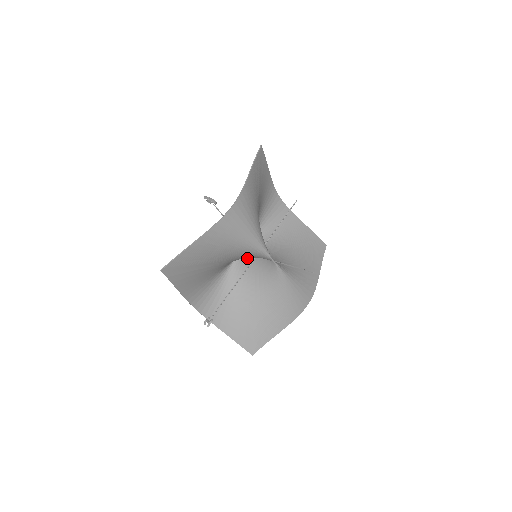
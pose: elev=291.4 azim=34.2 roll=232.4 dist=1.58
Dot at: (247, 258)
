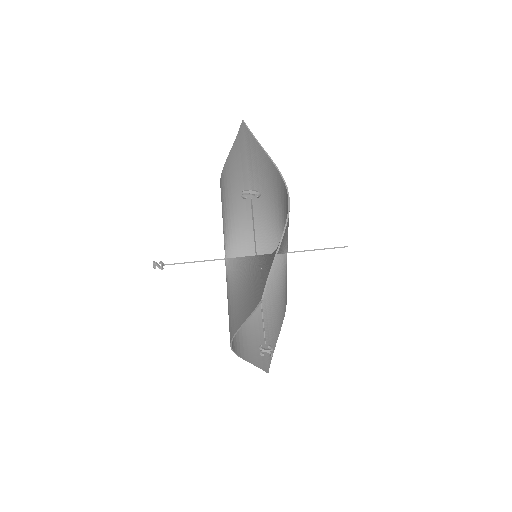
Dot at: occluded
